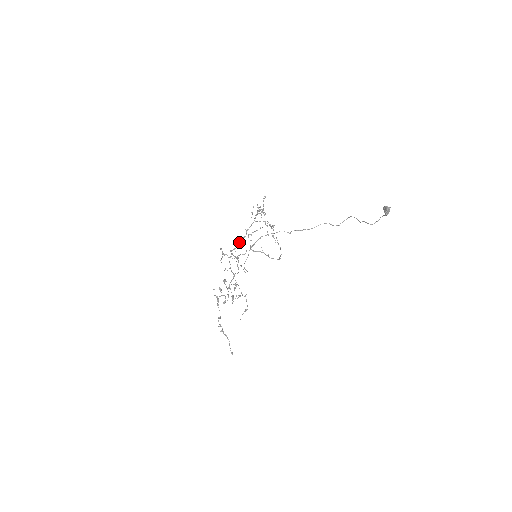
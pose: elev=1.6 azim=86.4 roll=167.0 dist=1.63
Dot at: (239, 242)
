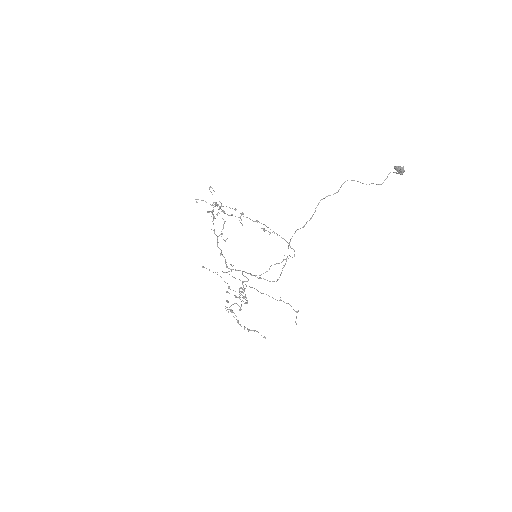
Dot at: occluded
